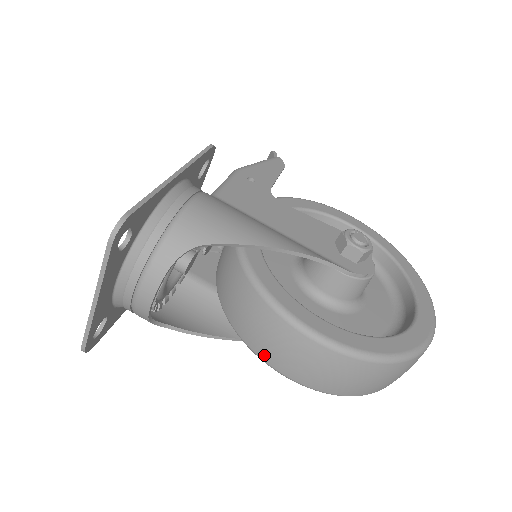
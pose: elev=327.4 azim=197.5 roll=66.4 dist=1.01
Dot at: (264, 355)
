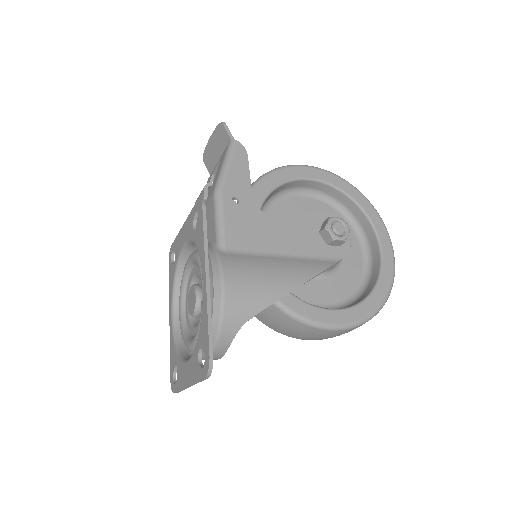
Dot at: (294, 337)
